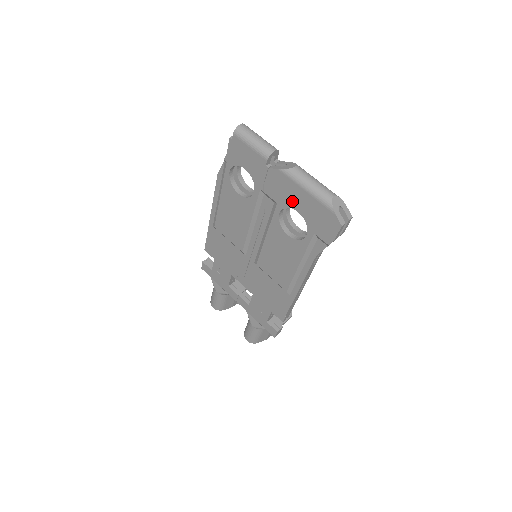
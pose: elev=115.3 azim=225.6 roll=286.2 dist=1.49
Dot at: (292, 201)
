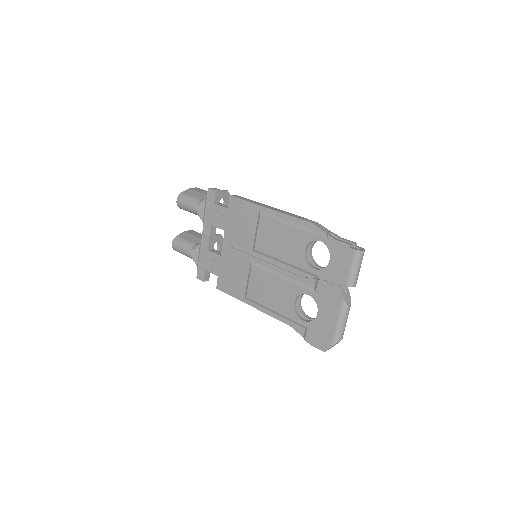
Dot at: (324, 309)
